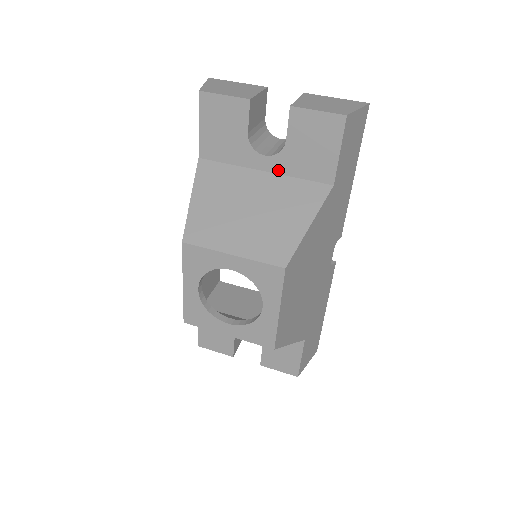
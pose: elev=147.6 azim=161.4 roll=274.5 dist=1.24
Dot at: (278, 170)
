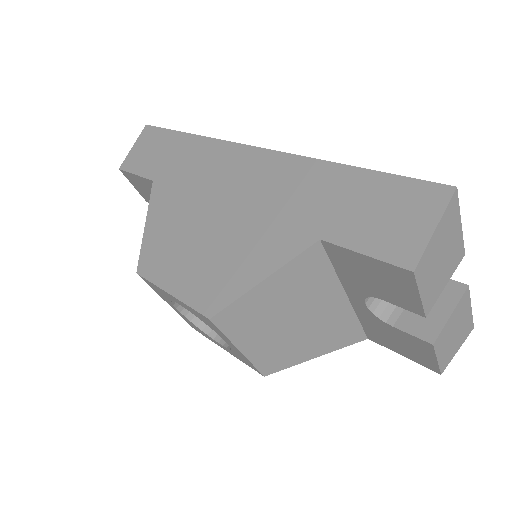
Dot at: (357, 308)
